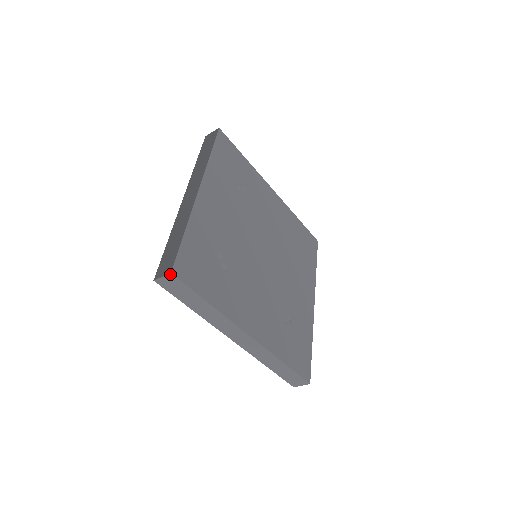
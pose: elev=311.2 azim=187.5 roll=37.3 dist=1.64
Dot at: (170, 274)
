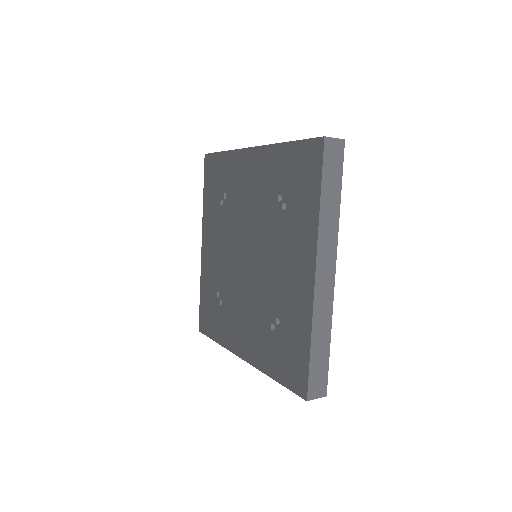
Dot at: (343, 140)
